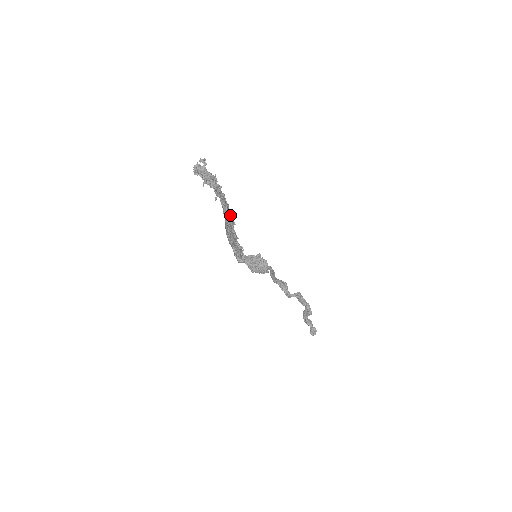
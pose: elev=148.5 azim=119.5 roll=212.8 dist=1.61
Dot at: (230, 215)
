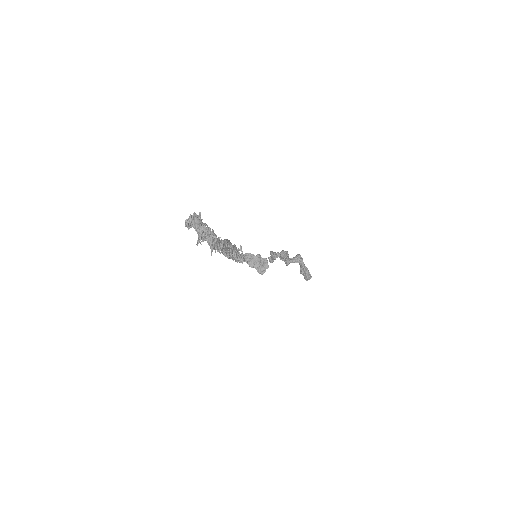
Dot at: (228, 252)
